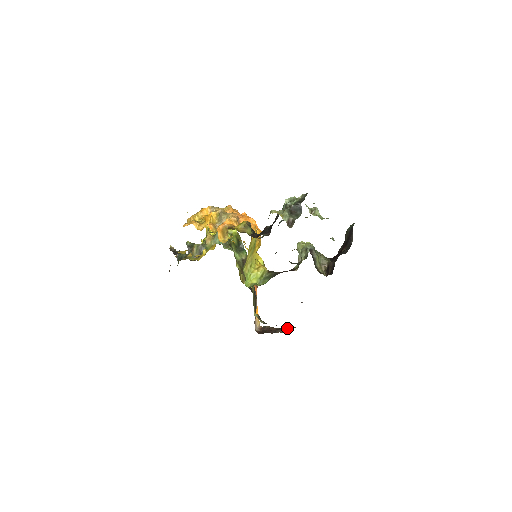
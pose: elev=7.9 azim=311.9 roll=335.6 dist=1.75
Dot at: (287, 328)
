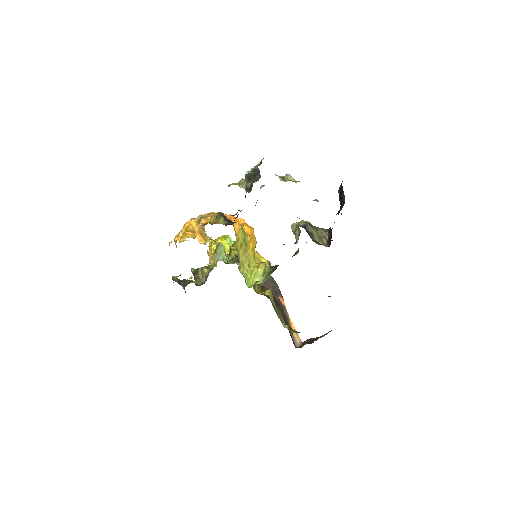
Dot at: occluded
